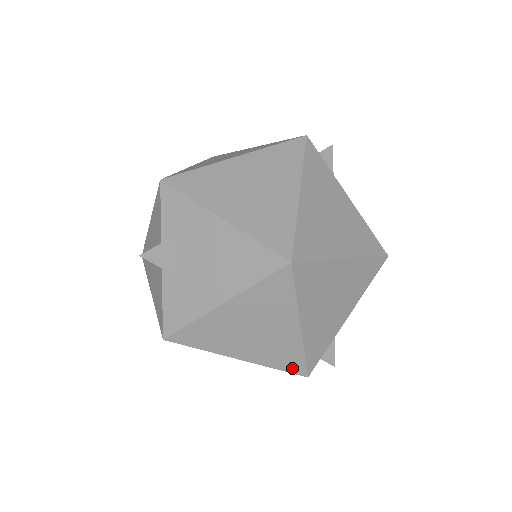
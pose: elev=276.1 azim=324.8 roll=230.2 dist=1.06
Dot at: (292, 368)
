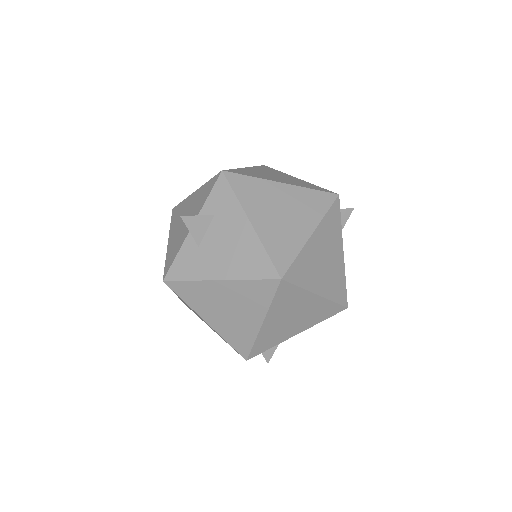
Dot at: (239, 348)
